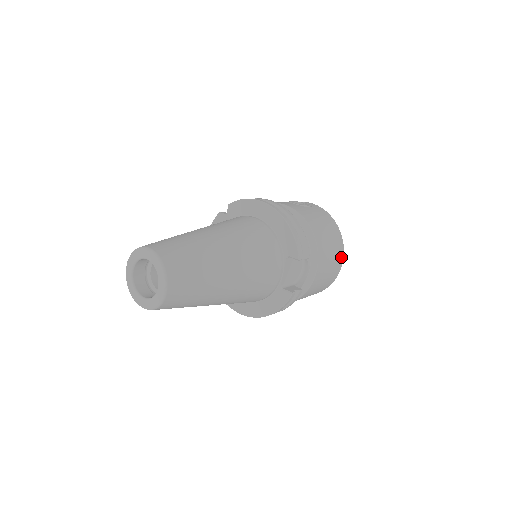
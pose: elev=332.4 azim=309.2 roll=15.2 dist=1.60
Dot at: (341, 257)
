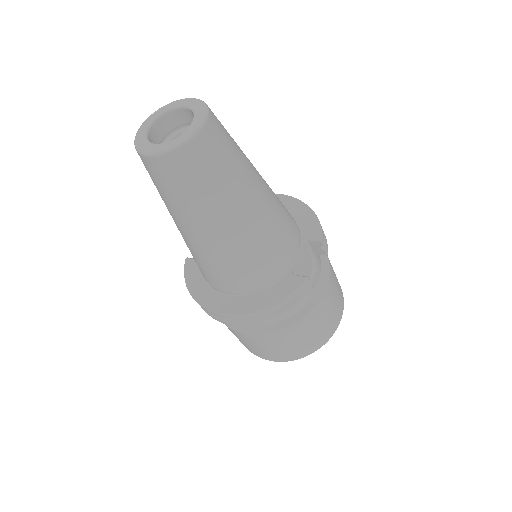
Dot at: (341, 309)
